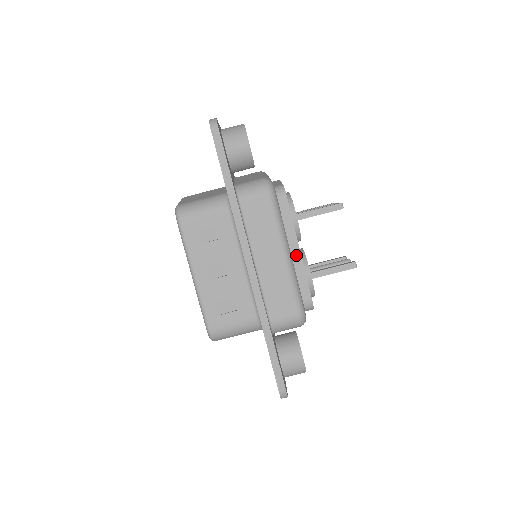
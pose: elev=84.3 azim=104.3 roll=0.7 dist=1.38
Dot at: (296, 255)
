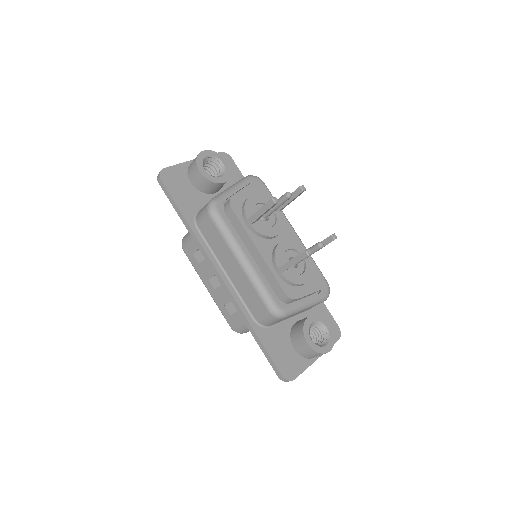
Dot at: (258, 256)
